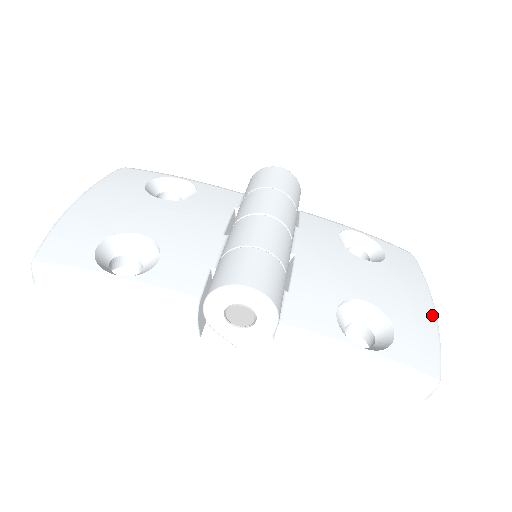
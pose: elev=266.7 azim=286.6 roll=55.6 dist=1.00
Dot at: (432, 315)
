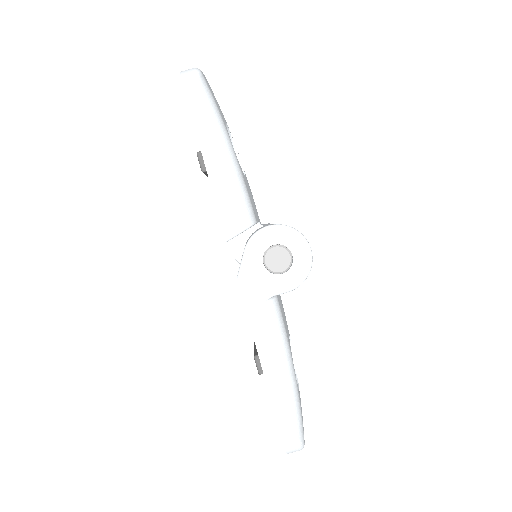
Dot at: occluded
